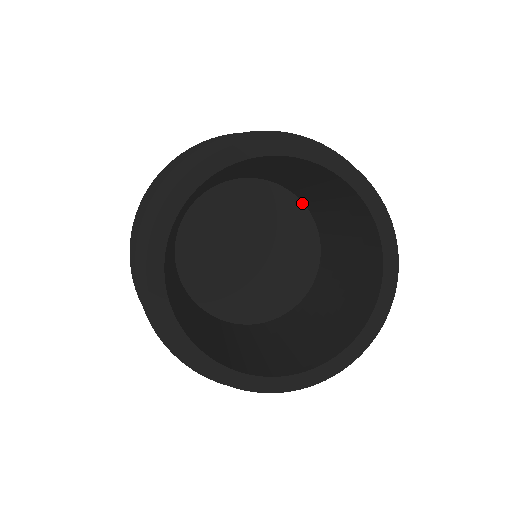
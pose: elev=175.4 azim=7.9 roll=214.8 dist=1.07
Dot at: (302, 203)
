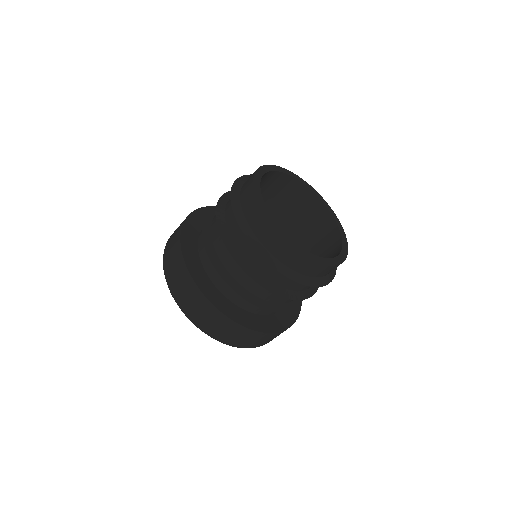
Dot at: occluded
